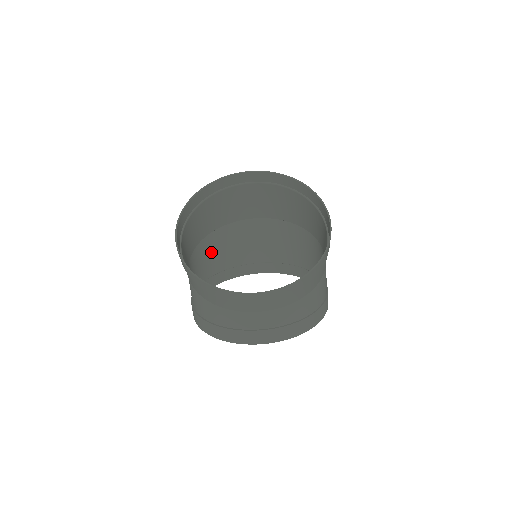
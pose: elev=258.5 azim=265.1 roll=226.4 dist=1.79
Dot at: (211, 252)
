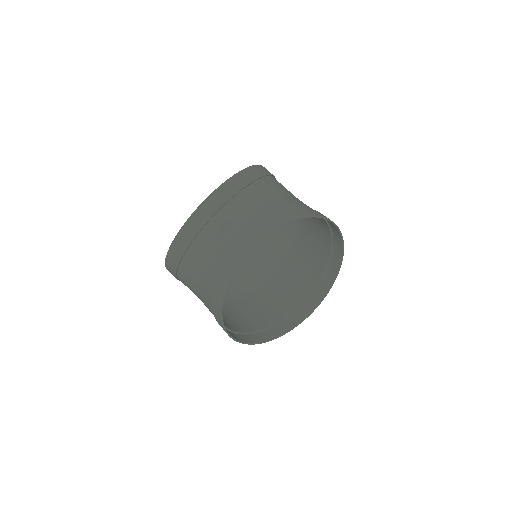
Dot at: (247, 313)
